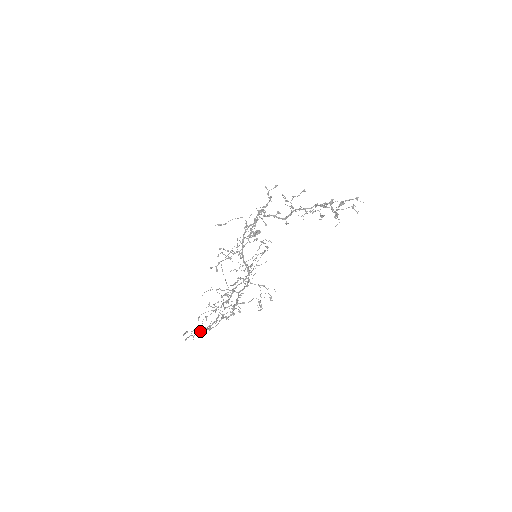
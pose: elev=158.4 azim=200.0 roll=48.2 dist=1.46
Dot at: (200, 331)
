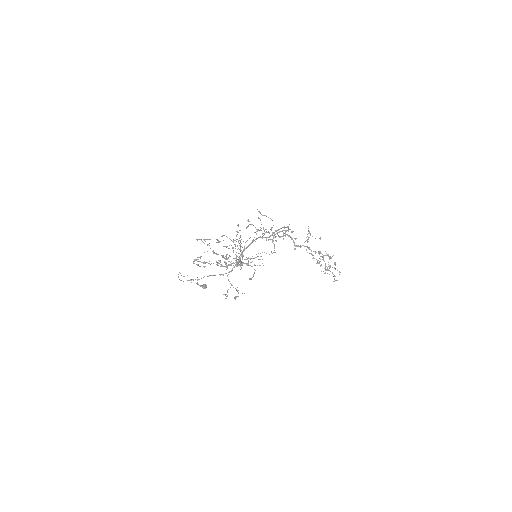
Dot at: occluded
